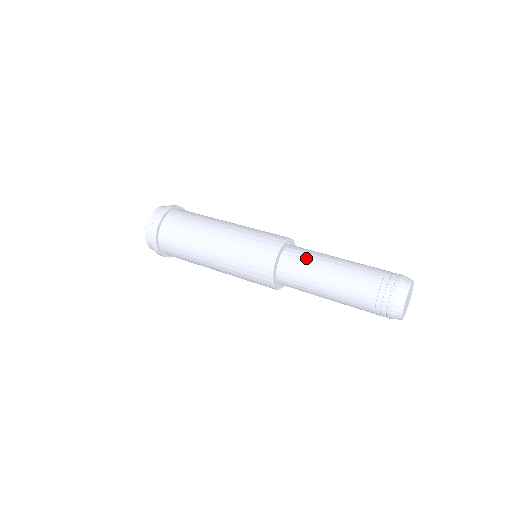
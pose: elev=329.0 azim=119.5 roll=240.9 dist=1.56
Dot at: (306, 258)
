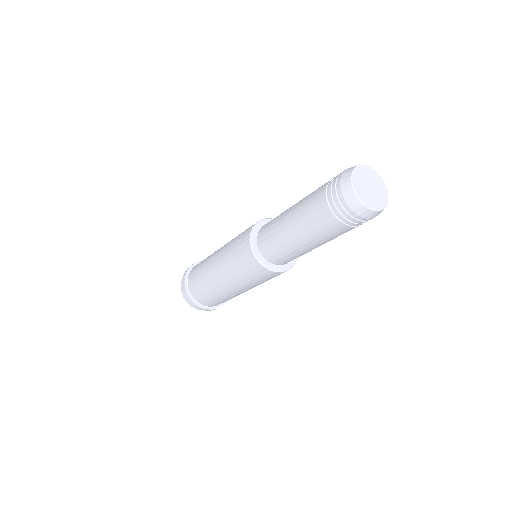
Dot at: occluded
